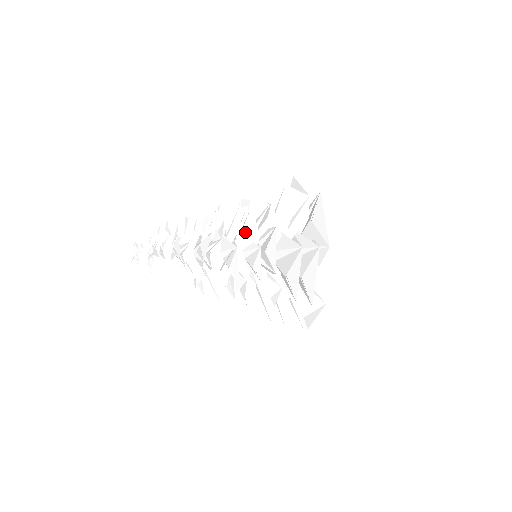
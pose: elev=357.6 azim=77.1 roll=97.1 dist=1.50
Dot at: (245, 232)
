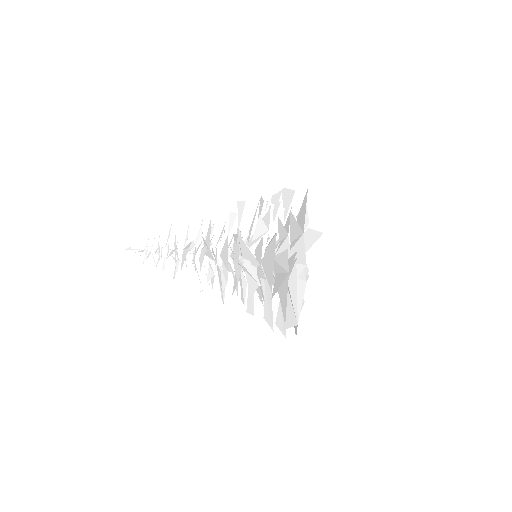
Dot at: occluded
